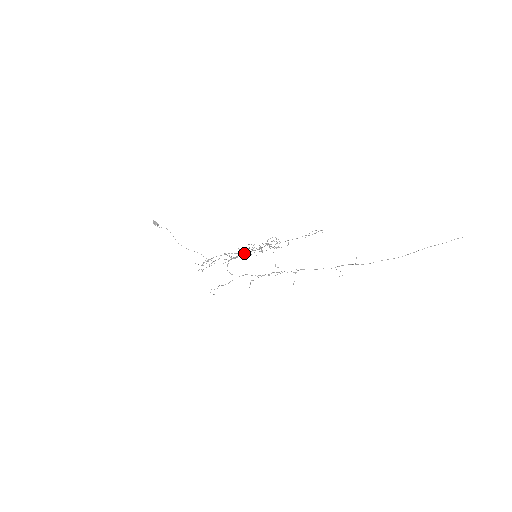
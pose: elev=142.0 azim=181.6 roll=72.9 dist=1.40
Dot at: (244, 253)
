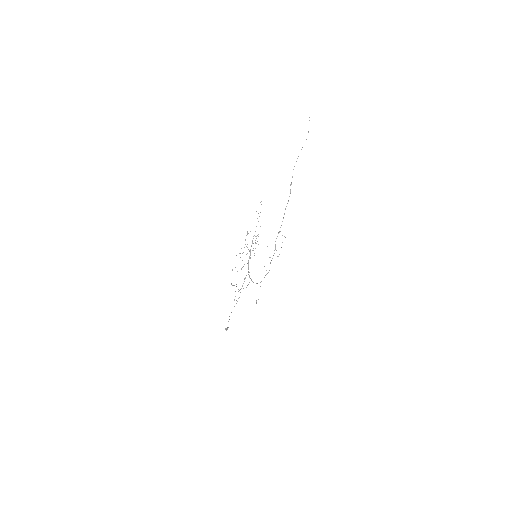
Dot at: (248, 262)
